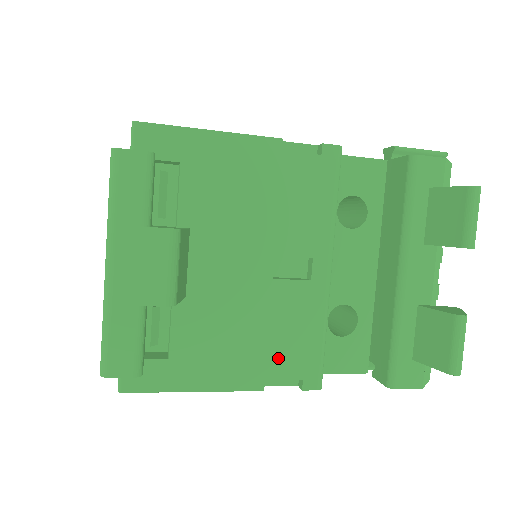
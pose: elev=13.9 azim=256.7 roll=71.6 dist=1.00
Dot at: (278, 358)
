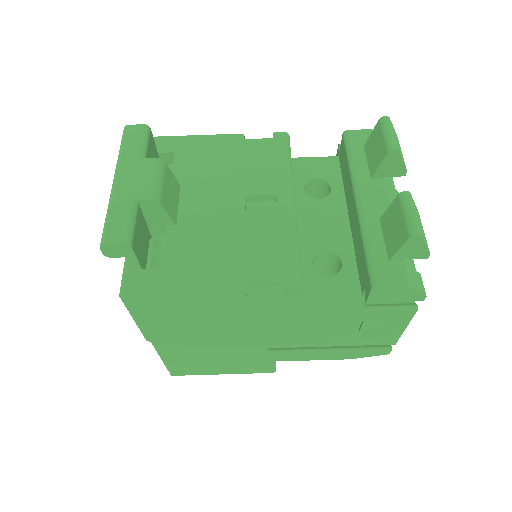
Dot at: (256, 264)
